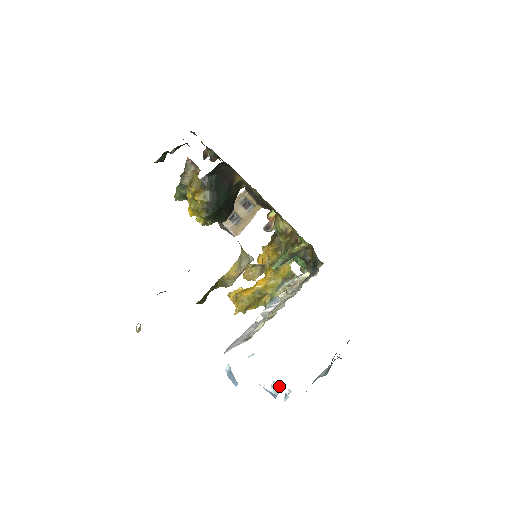
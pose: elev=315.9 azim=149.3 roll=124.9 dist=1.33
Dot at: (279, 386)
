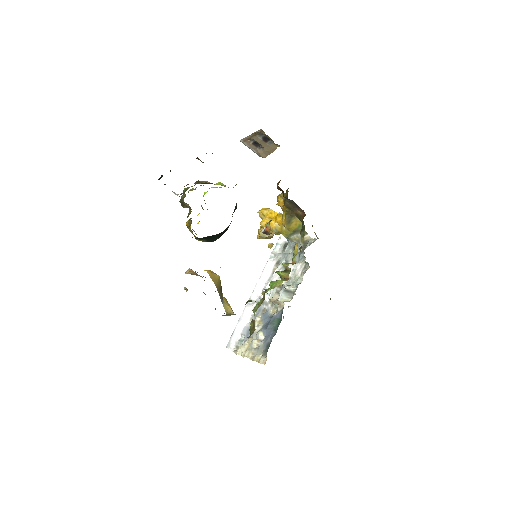
Dot at: occluded
